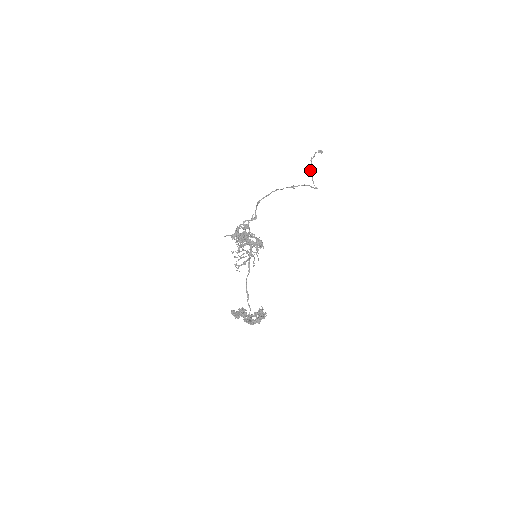
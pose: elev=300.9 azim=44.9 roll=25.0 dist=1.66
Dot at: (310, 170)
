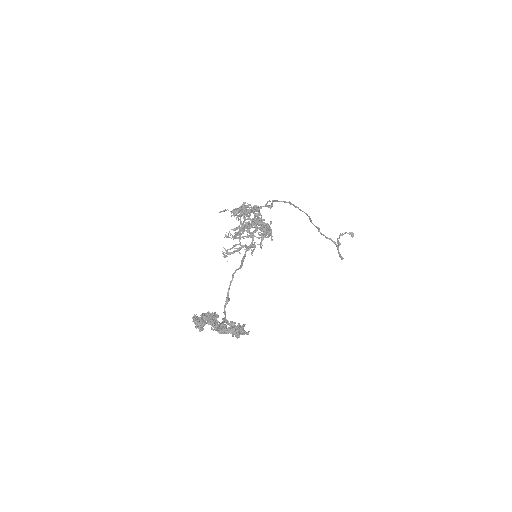
Dot at: (337, 242)
